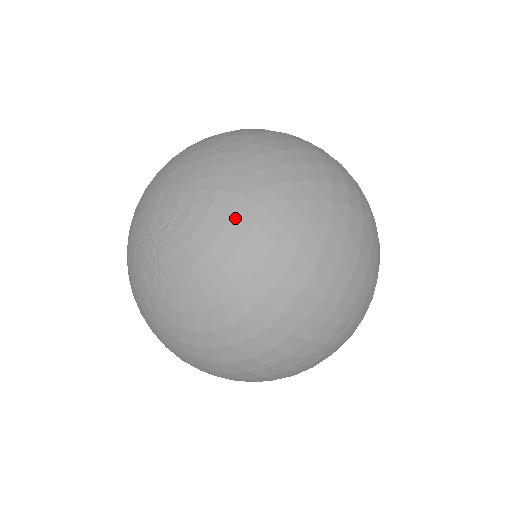
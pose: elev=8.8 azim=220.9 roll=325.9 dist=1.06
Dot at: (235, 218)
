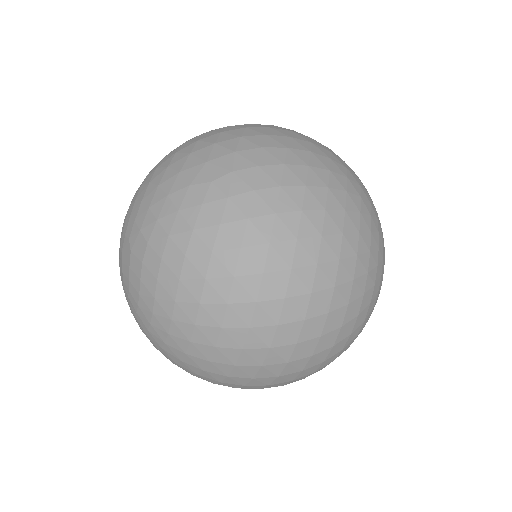
Dot at: (149, 335)
